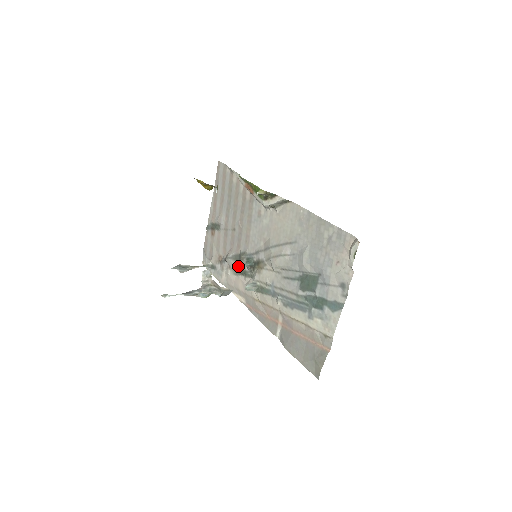
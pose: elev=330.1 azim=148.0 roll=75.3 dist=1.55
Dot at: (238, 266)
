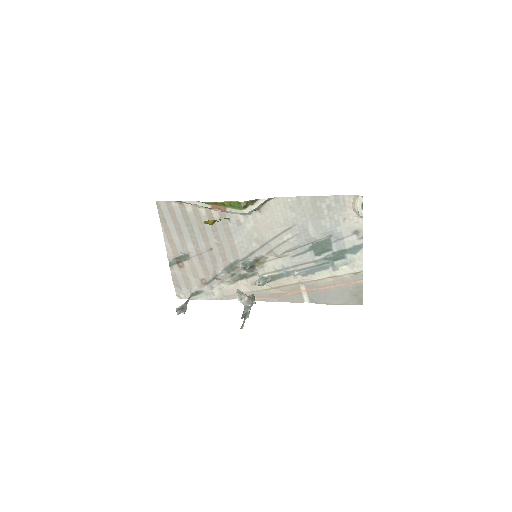
Dot at: (233, 275)
